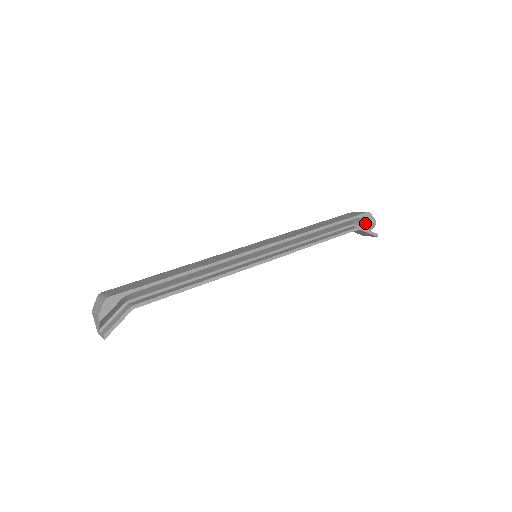
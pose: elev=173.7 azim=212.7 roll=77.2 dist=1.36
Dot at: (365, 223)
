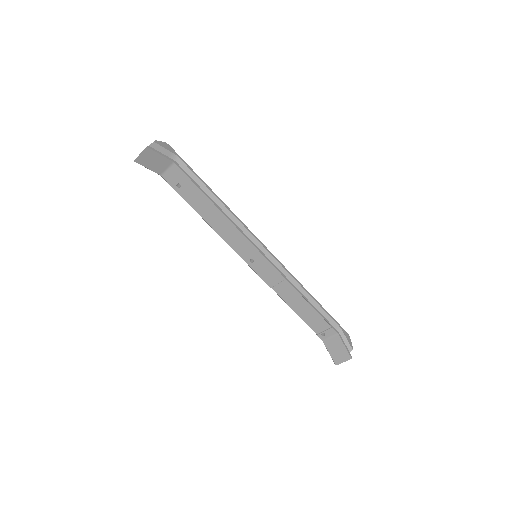
Dot at: occluded
